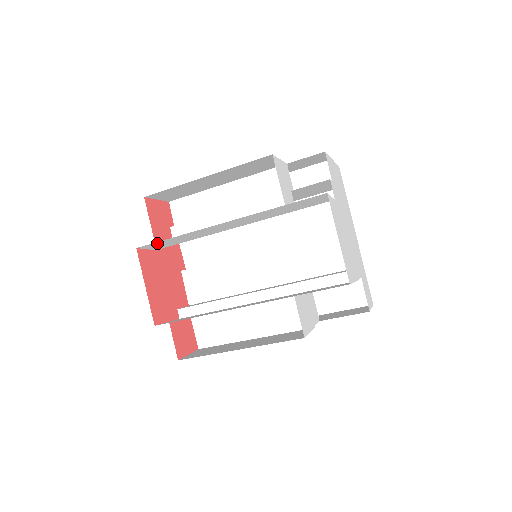
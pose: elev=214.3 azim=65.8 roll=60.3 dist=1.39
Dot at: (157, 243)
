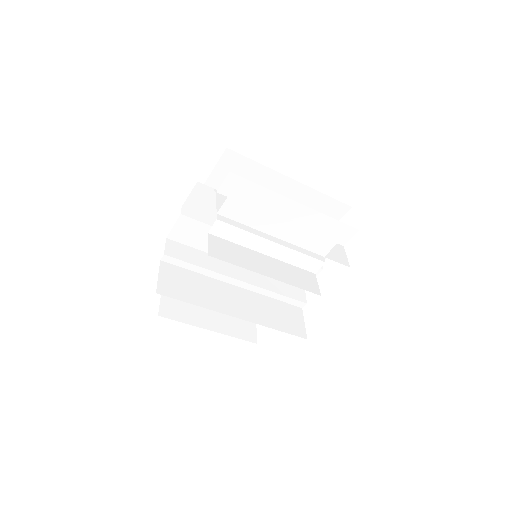
Dot at: occluded
